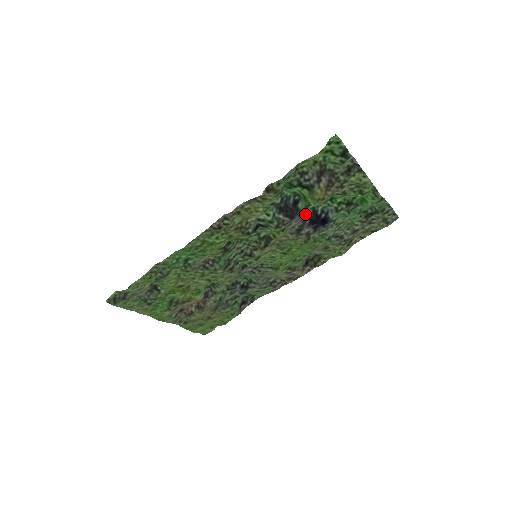
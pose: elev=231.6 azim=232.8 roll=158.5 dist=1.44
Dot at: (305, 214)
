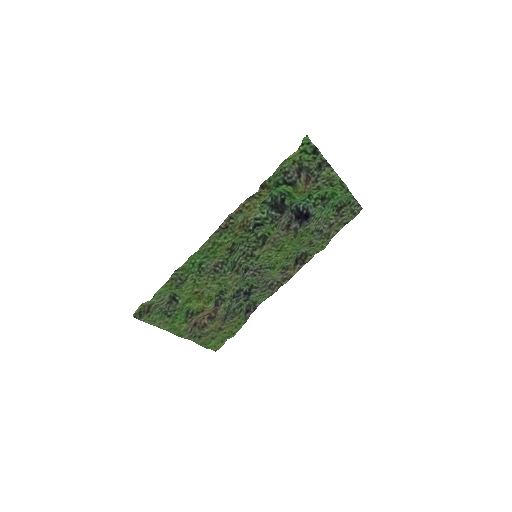
Dot at: (291, 211)
